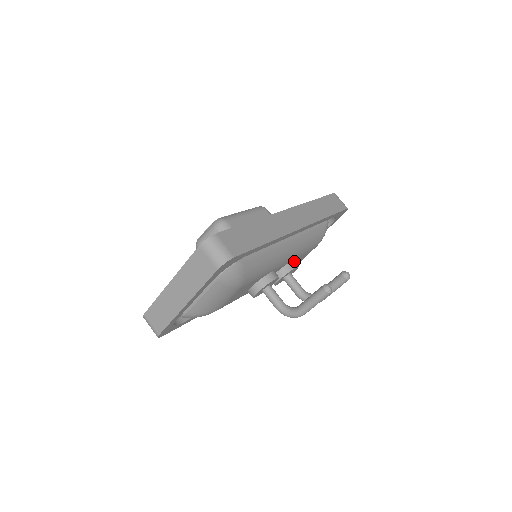
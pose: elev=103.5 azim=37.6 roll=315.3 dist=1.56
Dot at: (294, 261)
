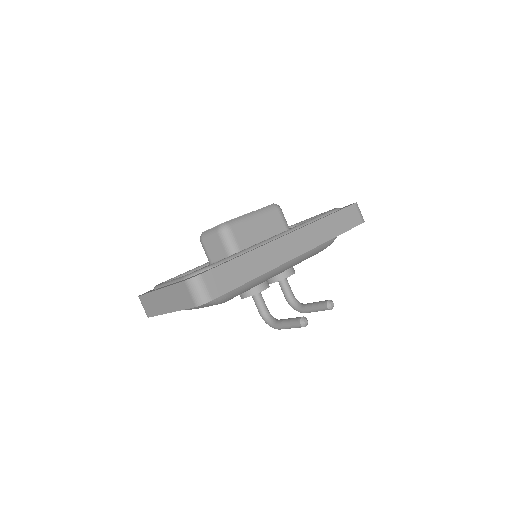
Dot at: (291, 268)
